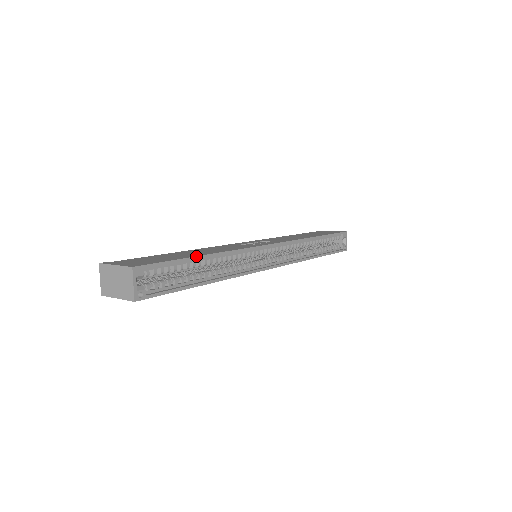
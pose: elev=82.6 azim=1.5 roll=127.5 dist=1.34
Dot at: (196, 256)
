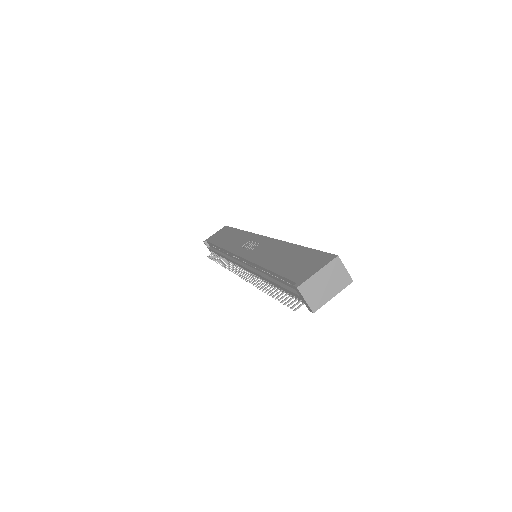
Dot at: (303, 246)
